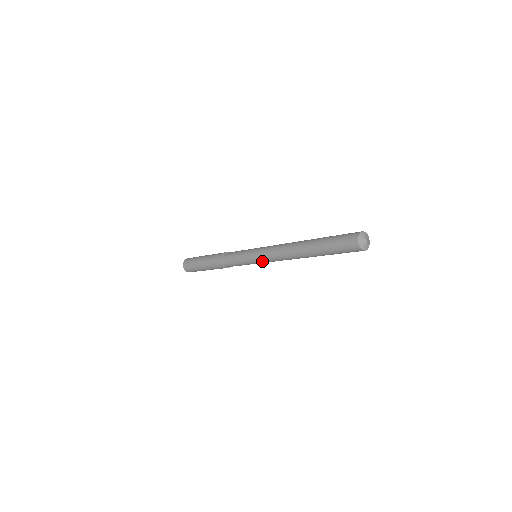
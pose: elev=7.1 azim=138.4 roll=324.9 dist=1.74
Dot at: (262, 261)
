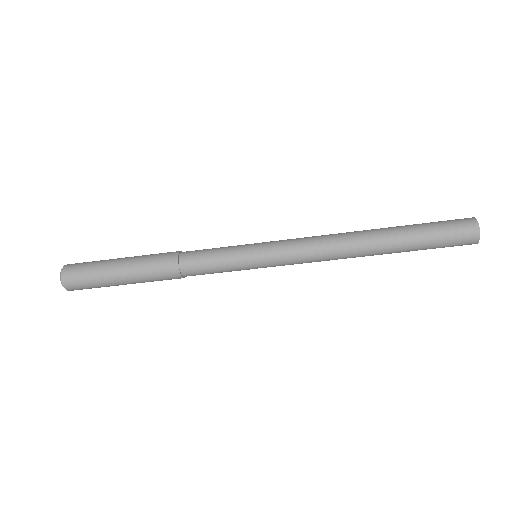
Dot at: (277, 259)
